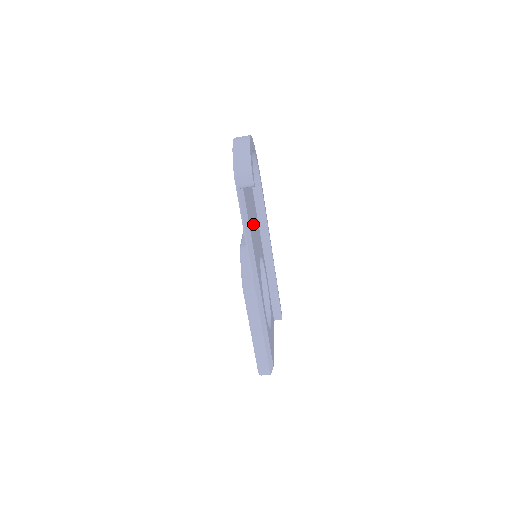
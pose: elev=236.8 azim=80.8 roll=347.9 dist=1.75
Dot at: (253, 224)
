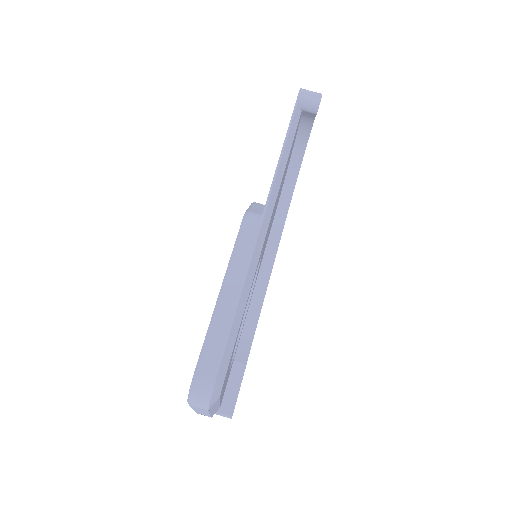
Dot at: occluded
